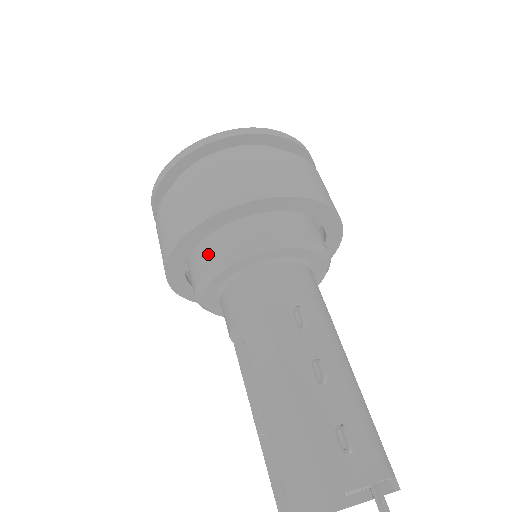
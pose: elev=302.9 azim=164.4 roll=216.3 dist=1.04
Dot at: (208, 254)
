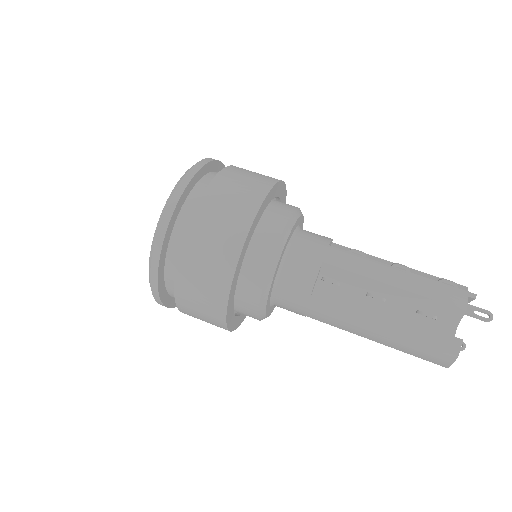
Dot at: (246, 312)
